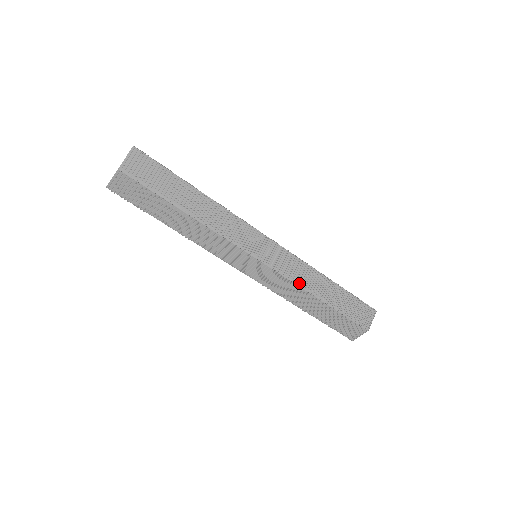
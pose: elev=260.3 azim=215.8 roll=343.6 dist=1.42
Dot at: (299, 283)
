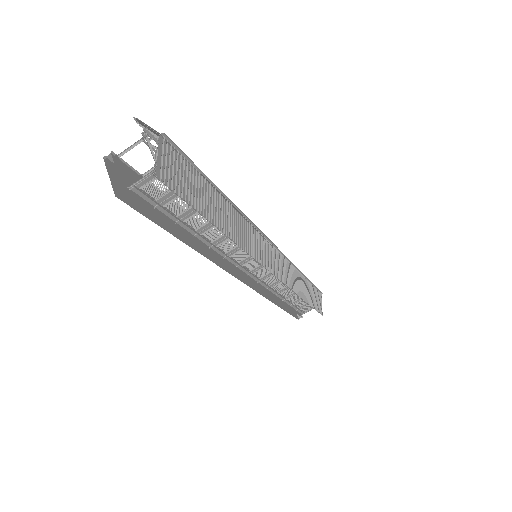
Dot at: (289, 264)
